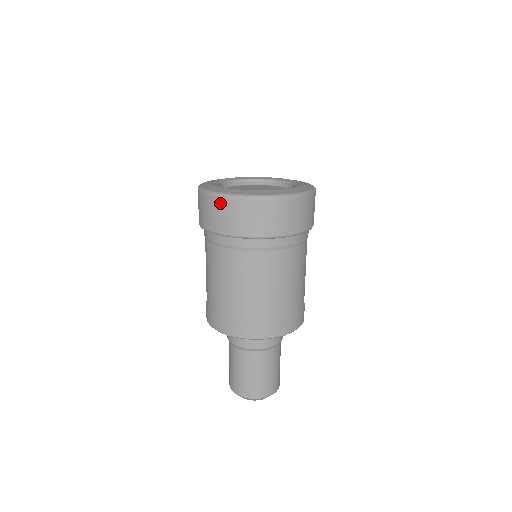
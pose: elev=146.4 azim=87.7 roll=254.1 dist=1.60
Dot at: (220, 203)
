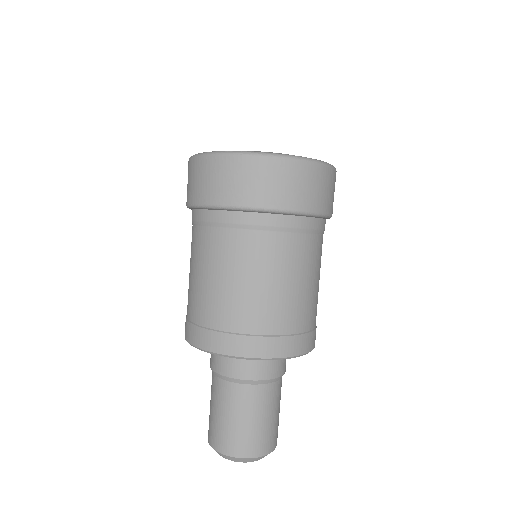
Dot at: (206, 164)
